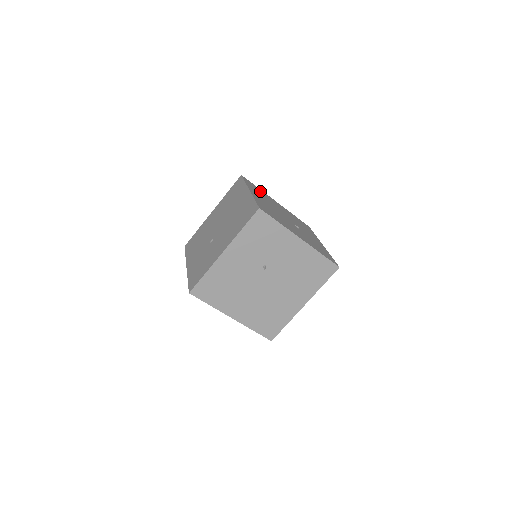
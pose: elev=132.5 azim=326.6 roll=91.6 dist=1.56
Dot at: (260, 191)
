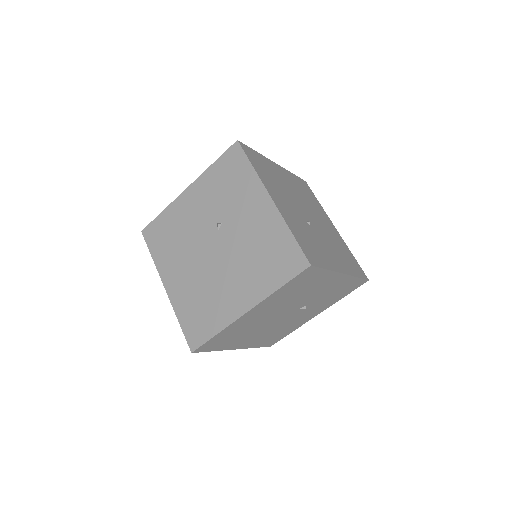
Dot at: (313, 198)
